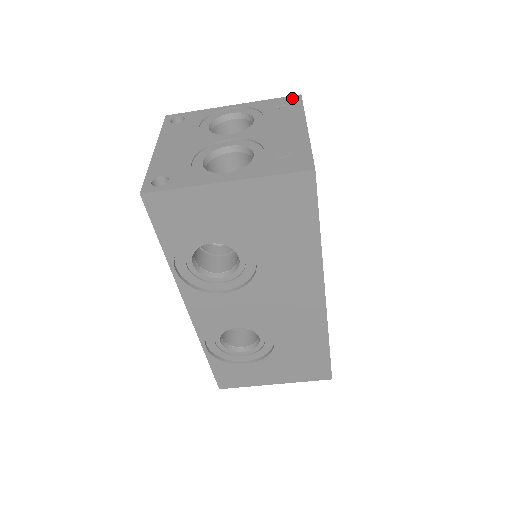
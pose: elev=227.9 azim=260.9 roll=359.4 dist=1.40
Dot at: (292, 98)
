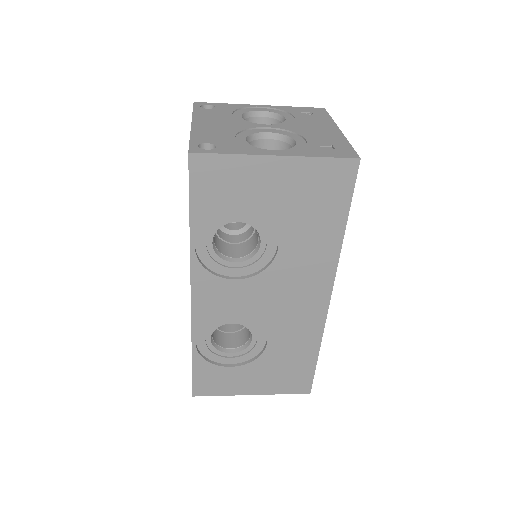
Dot at: (317, 109)
